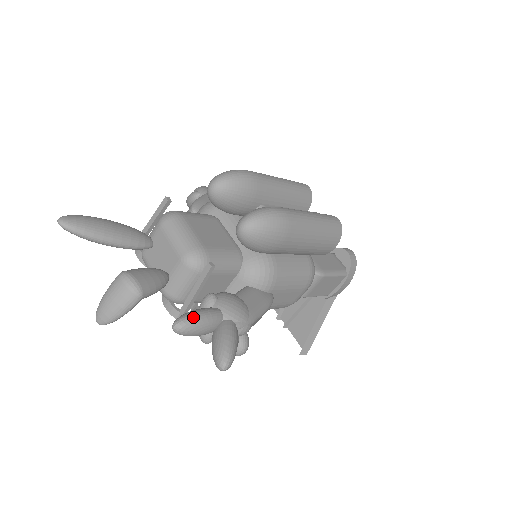
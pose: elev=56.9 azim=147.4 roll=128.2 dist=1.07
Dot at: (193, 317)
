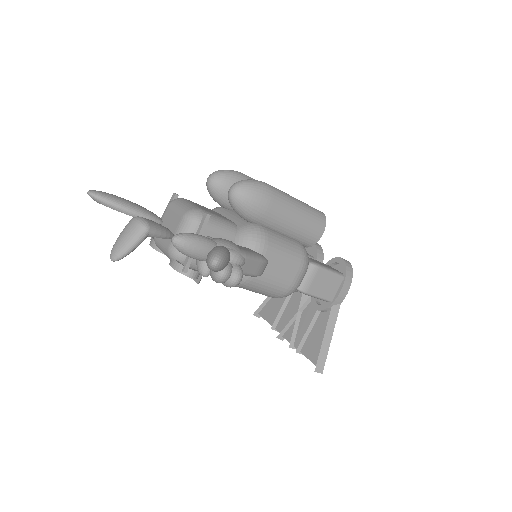
Dot at: (189, 233)
